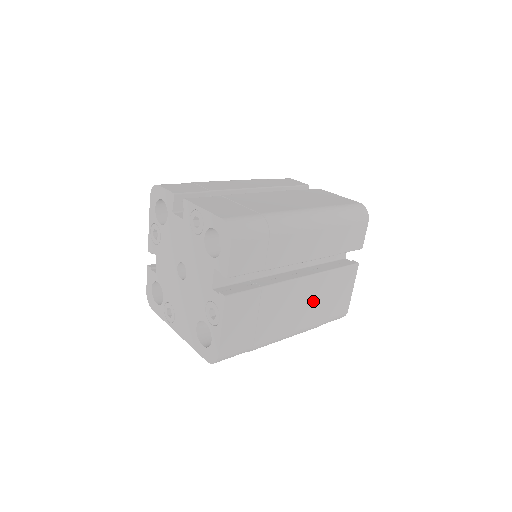
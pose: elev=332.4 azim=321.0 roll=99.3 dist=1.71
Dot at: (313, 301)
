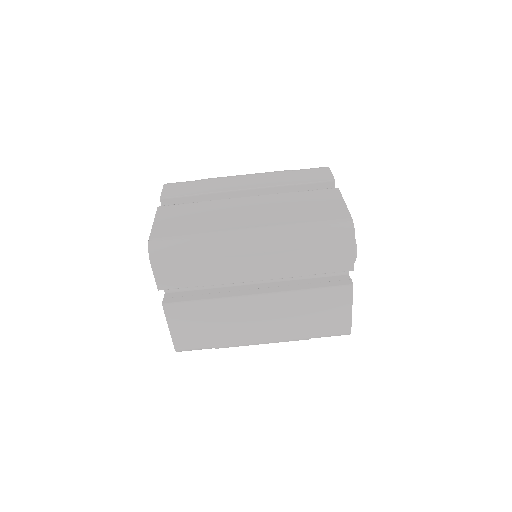
Dot at: (285, 317)
